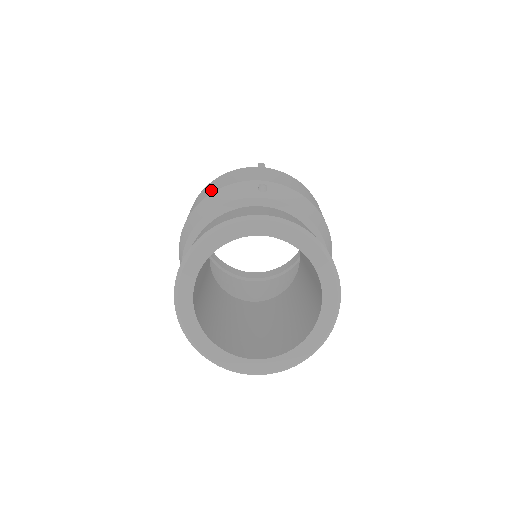
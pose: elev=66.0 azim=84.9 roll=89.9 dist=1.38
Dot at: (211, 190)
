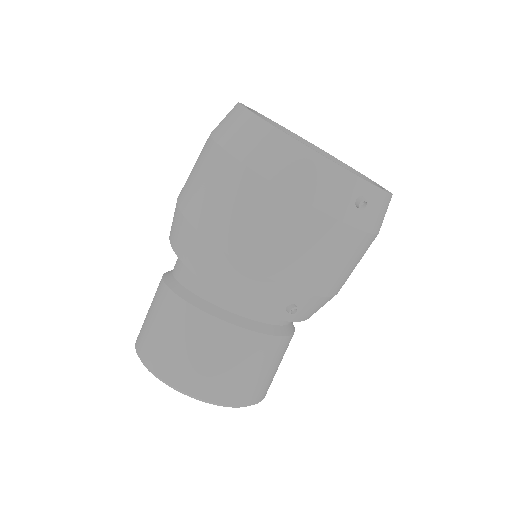
Dot at: (251, 250)
